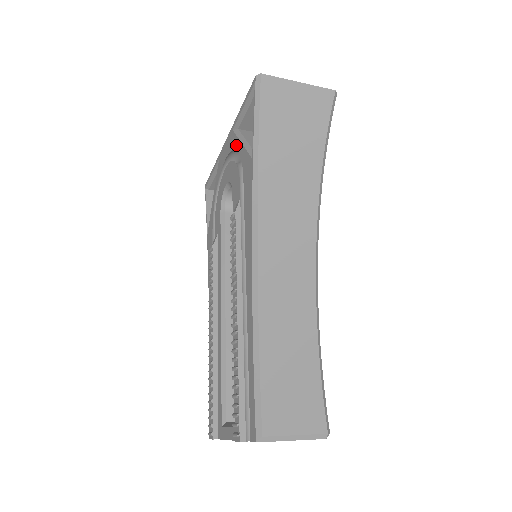
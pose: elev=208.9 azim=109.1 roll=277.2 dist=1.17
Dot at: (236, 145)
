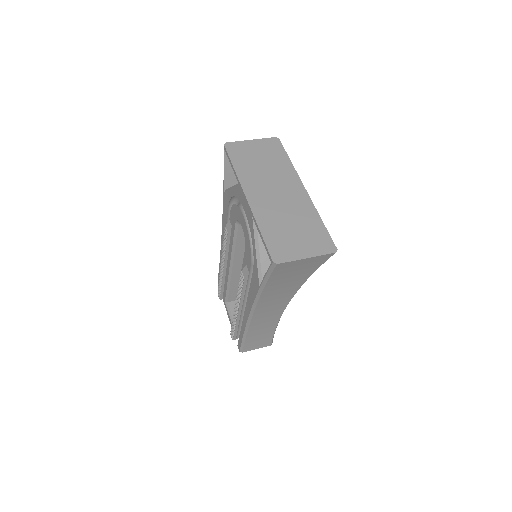
Dot at: (252, 238)
